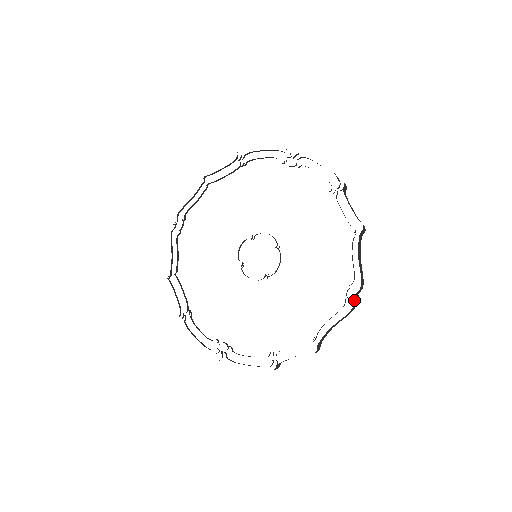
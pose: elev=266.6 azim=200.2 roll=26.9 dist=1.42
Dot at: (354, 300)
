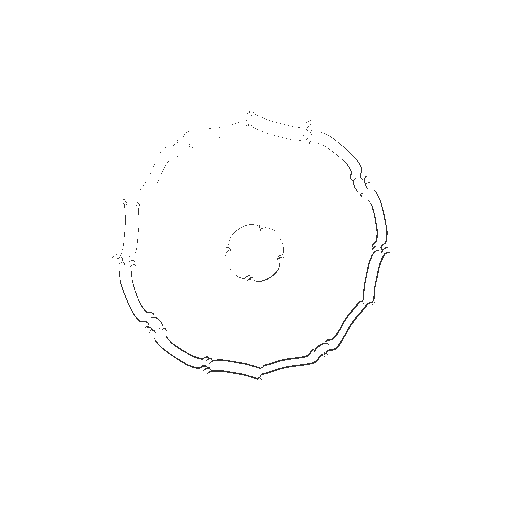
Dot at: occluded
